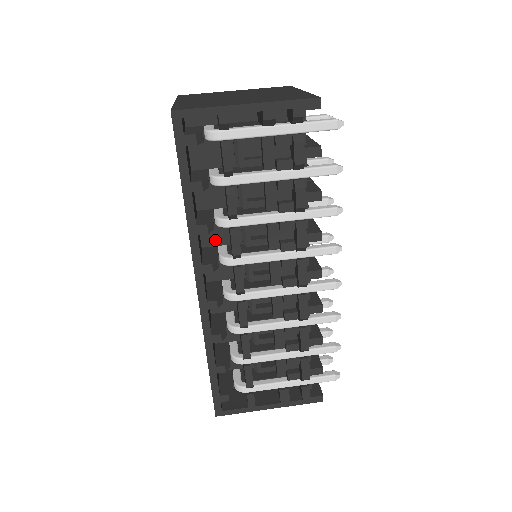
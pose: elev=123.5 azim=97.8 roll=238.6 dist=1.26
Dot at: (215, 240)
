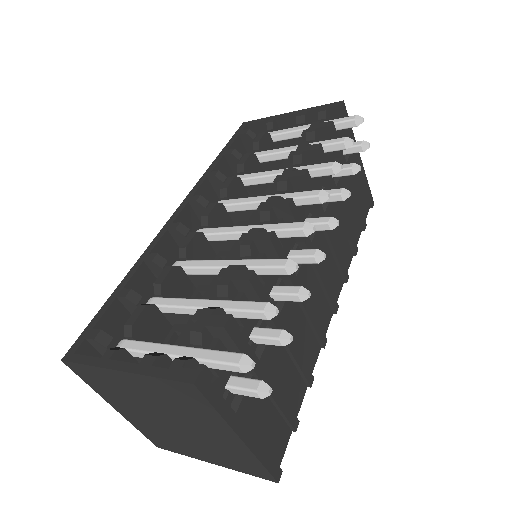
Dot at: occluded
